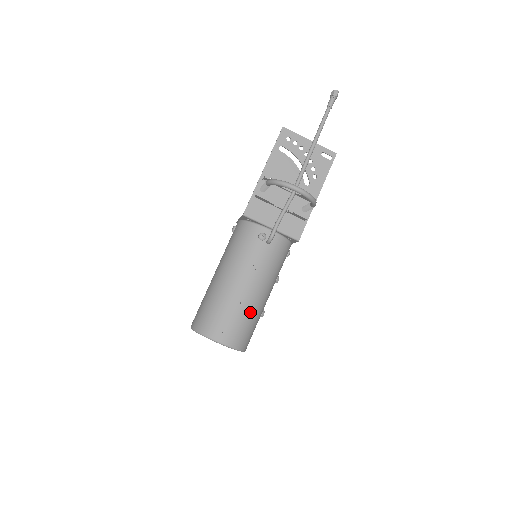
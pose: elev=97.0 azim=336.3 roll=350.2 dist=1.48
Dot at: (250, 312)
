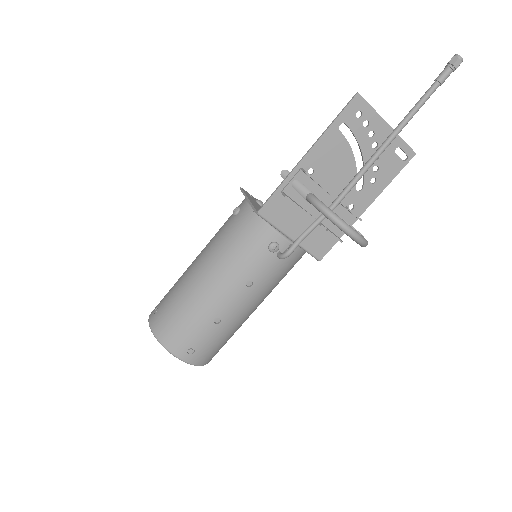
Dot at: (229, 330)
